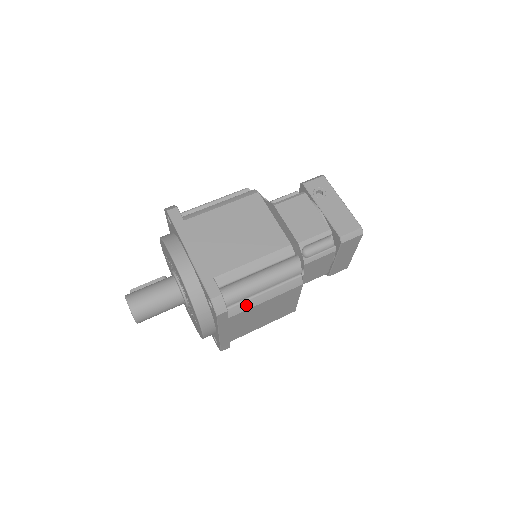
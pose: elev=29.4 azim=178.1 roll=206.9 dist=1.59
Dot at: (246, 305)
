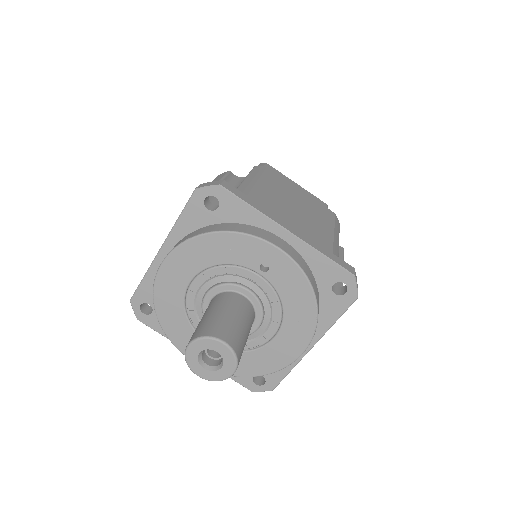
Dot at: (245, 187)
